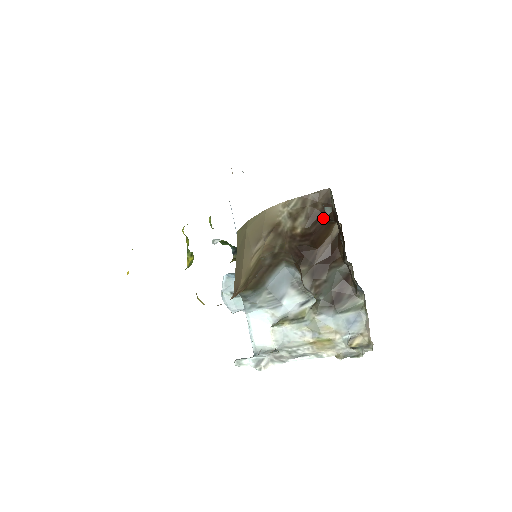
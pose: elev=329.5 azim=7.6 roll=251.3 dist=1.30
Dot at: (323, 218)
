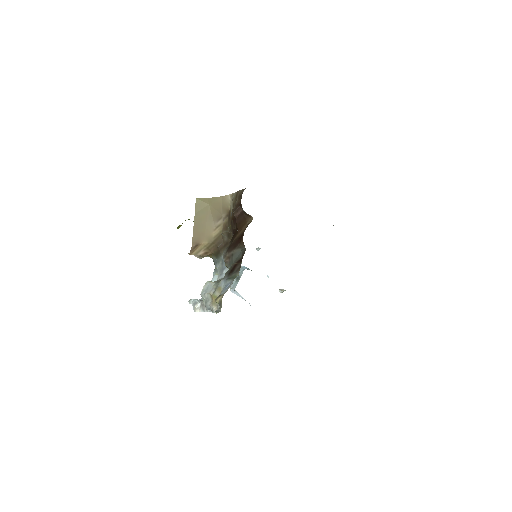
Dot at: occluded
